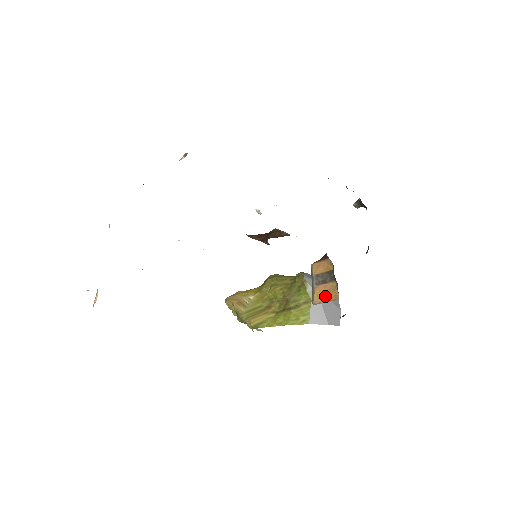
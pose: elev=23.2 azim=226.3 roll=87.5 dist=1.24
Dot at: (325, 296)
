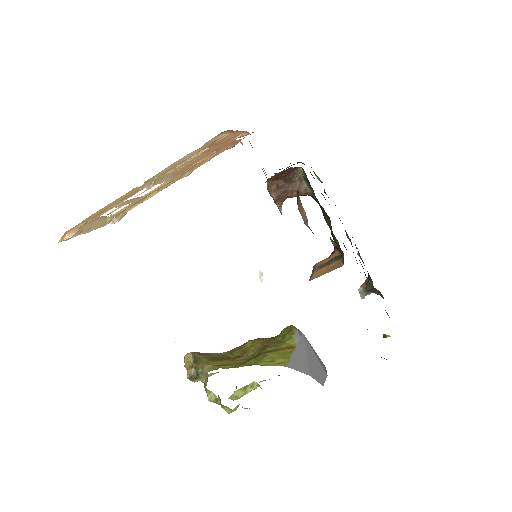
Dot at: (326, 271)
